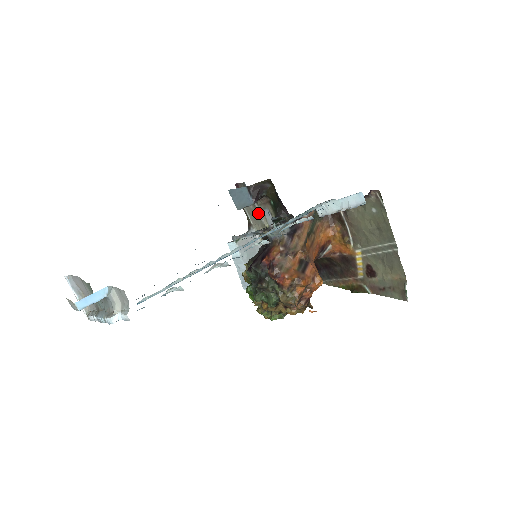
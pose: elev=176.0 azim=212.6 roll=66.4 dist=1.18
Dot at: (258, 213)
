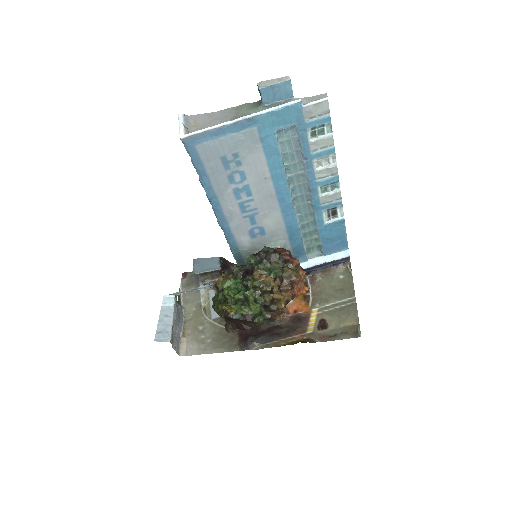
Dot at: (199, 294)
